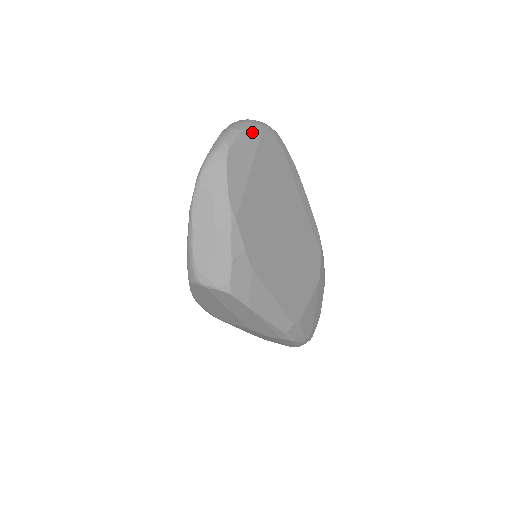
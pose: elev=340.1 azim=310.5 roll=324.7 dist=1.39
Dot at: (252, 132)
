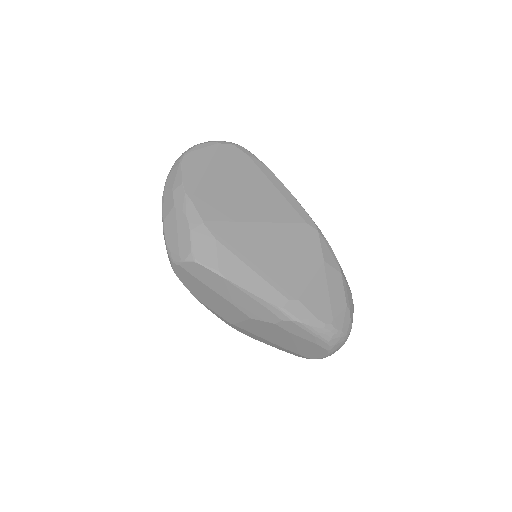
Dot at: (209, 145)
